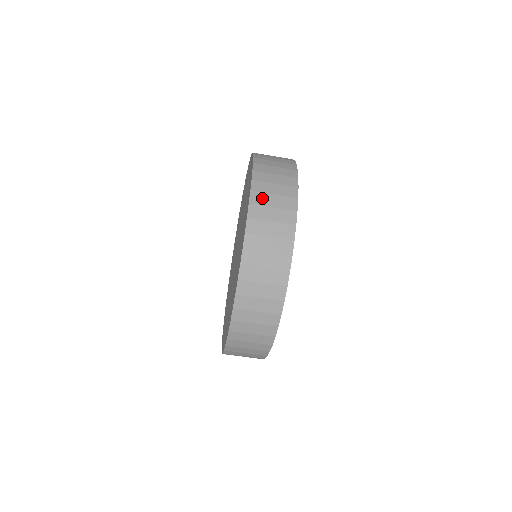
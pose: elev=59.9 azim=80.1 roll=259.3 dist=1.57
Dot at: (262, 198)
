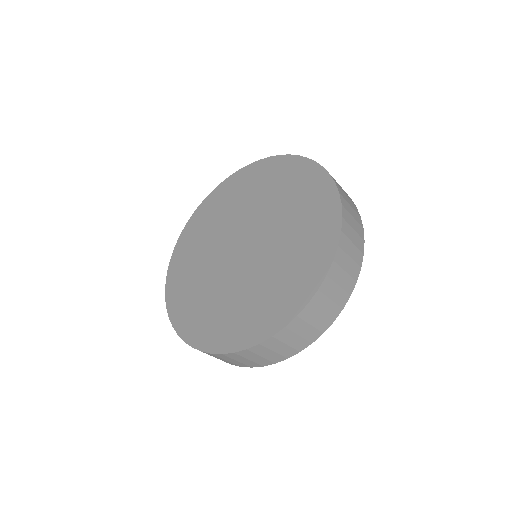
Dot at: (299, 326)
